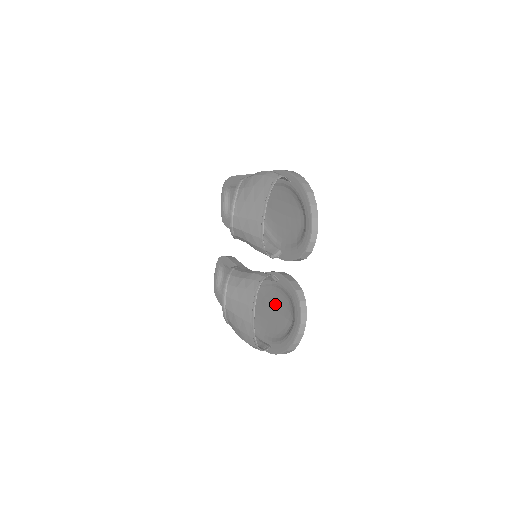
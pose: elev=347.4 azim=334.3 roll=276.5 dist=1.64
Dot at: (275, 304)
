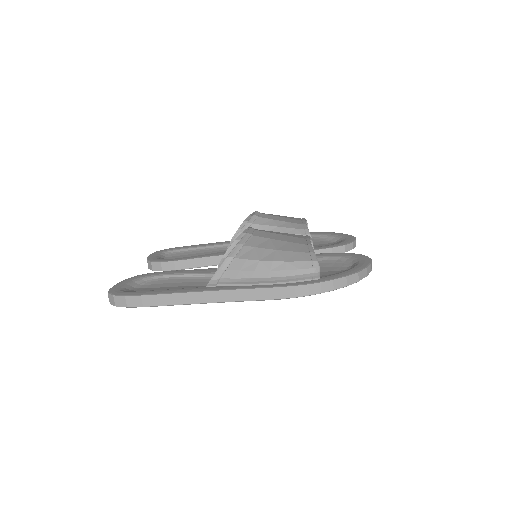
Dot at: occluded
